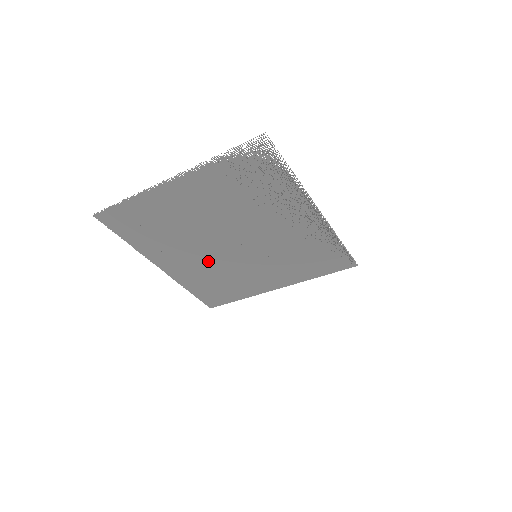
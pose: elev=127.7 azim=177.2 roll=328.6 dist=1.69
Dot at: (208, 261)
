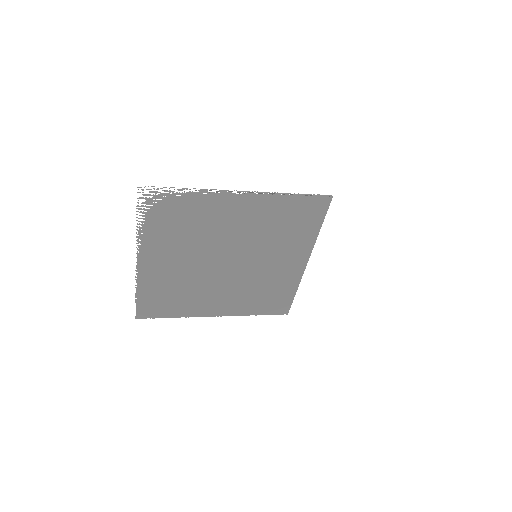
Dot at: (235, 286)
